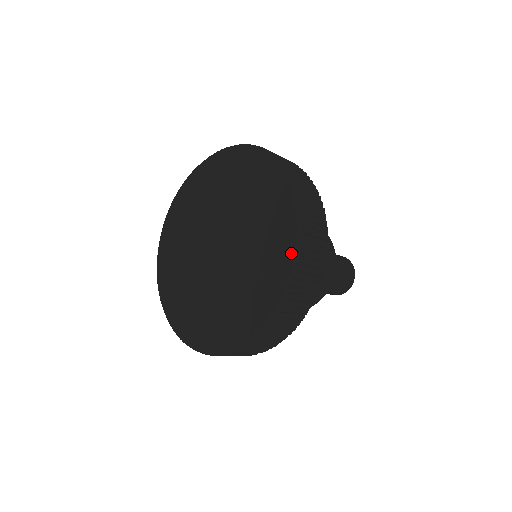
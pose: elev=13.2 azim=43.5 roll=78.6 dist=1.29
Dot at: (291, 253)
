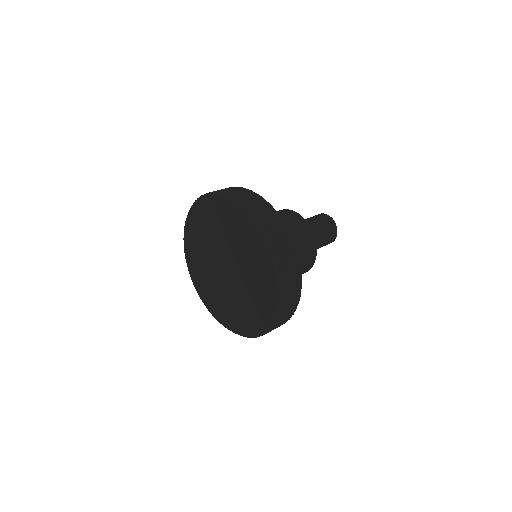
Dot at: (243, 334)
